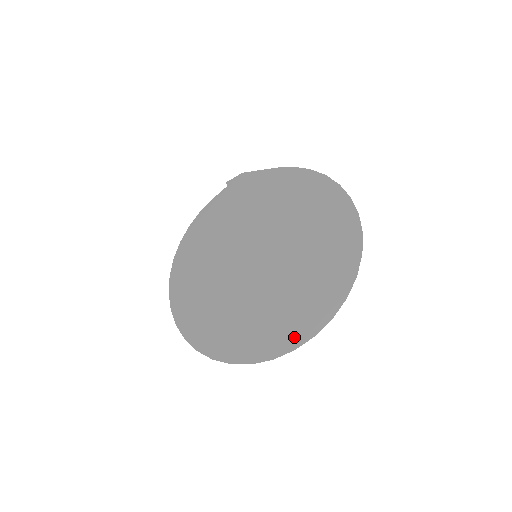
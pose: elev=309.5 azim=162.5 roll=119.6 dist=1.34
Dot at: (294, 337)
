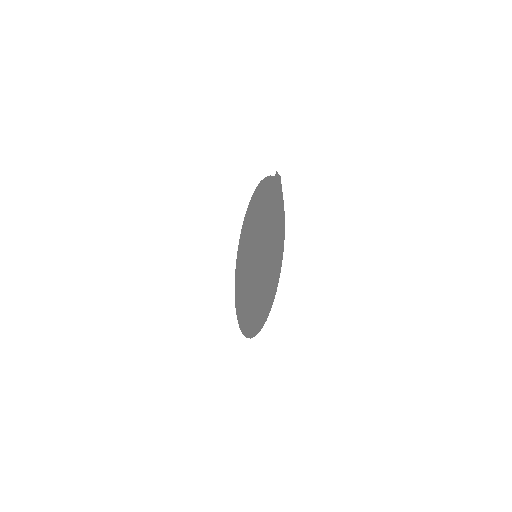
Dot at: (241, 322)
